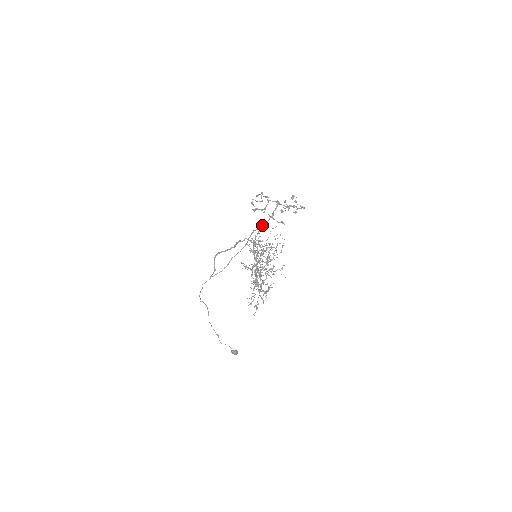
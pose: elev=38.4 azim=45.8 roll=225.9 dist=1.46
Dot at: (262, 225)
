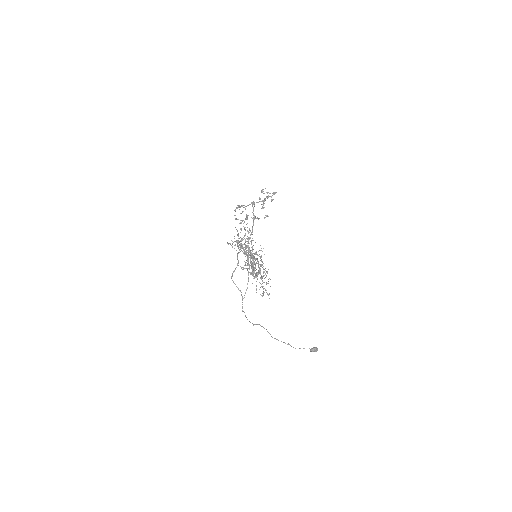
Dot at: occluded
